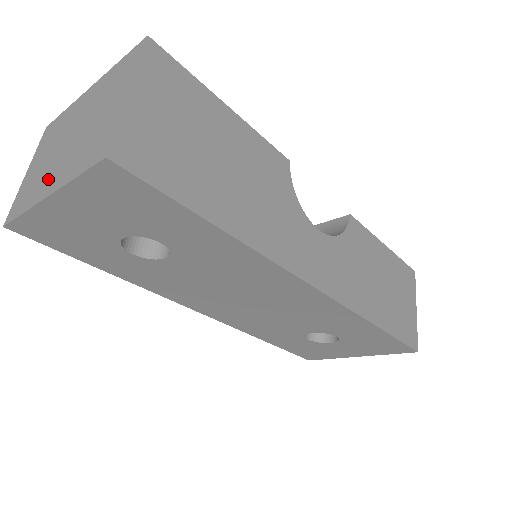
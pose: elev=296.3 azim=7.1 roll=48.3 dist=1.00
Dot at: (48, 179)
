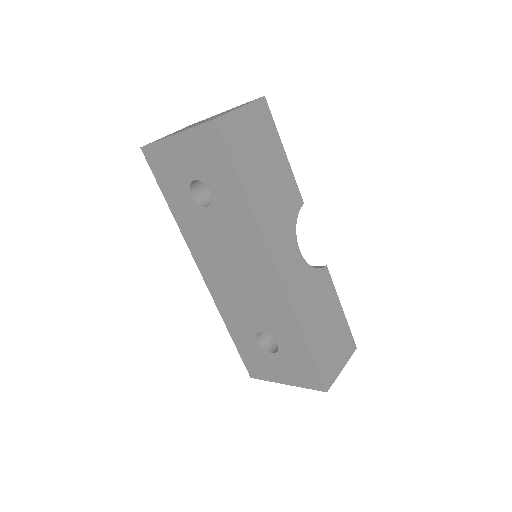
Dot at: (179, 131)
